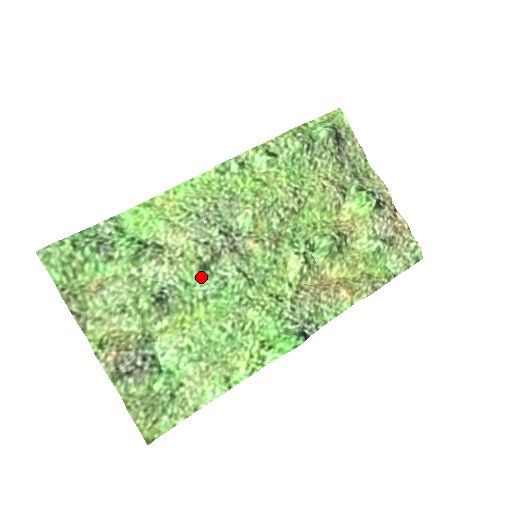
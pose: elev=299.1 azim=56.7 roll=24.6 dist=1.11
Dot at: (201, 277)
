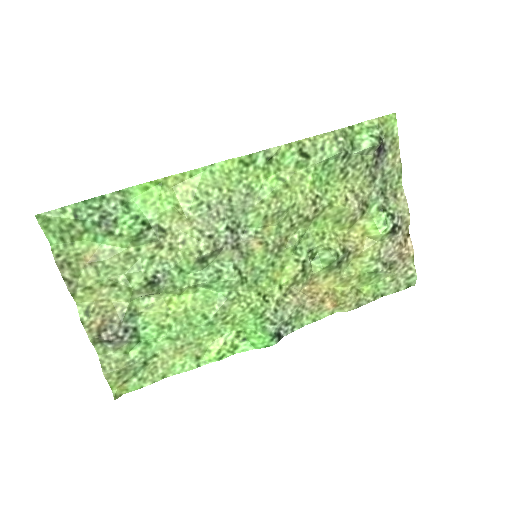
Dot at: (197, 267)
